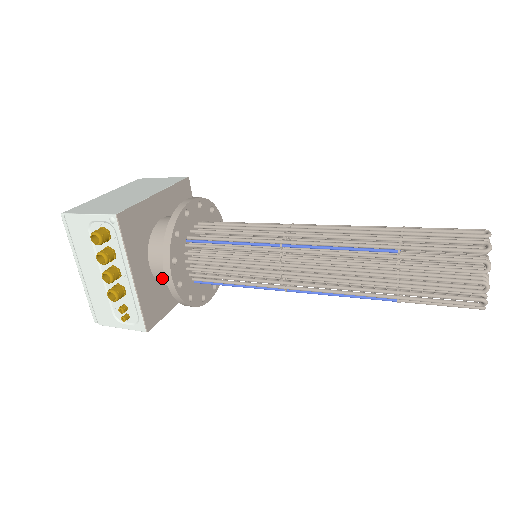
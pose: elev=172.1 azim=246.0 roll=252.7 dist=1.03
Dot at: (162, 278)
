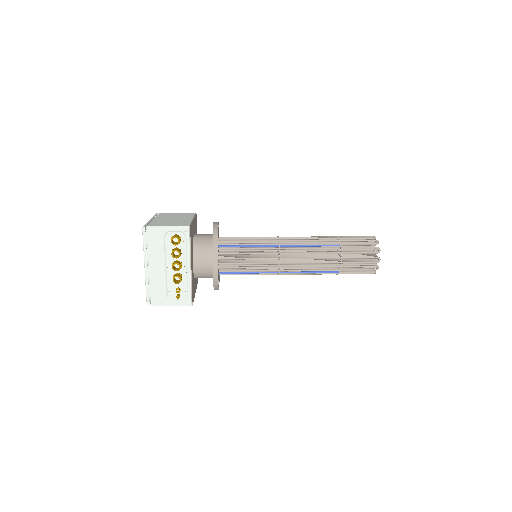
Dot at: (199, 271)
